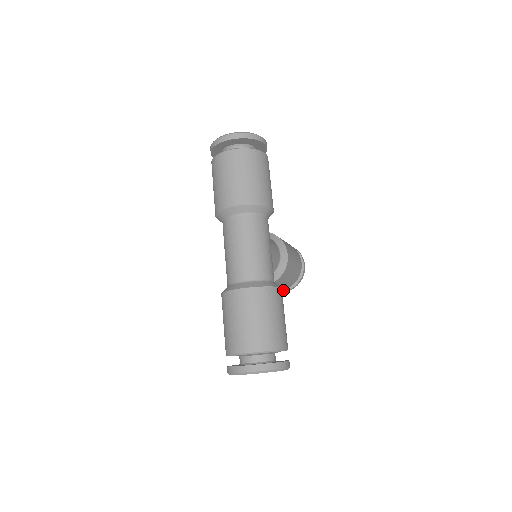
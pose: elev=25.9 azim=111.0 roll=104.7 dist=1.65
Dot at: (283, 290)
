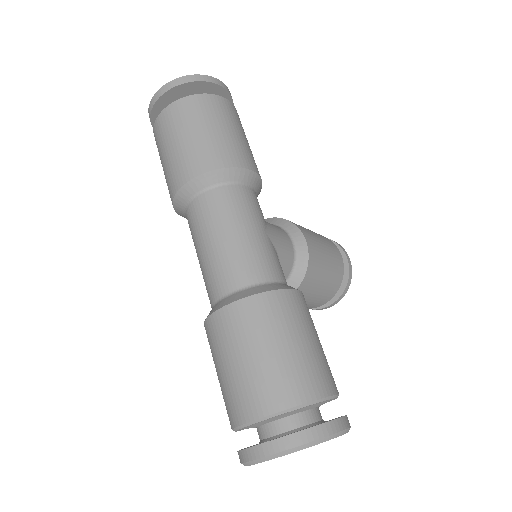
Dot at: (327, 304)
